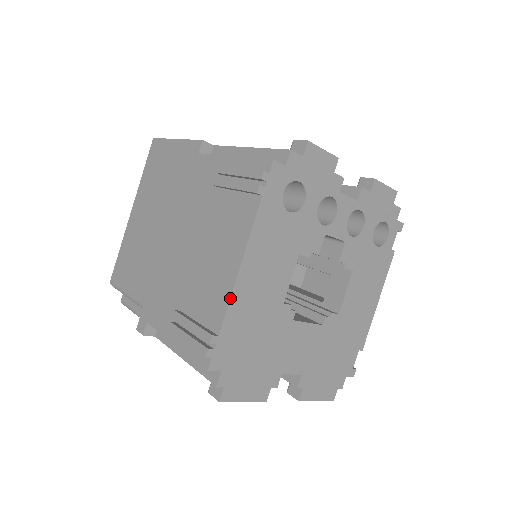
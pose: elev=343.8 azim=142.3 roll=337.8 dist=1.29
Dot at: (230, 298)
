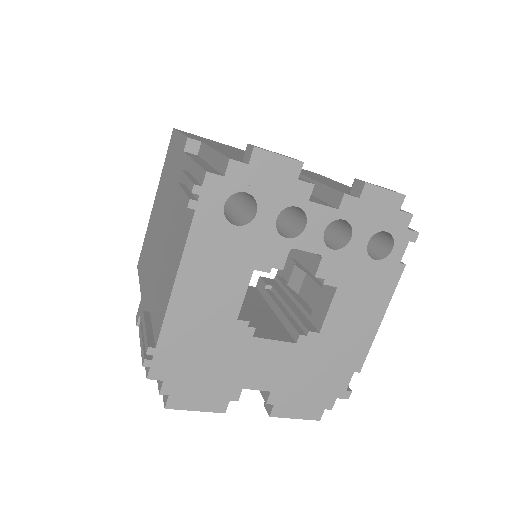
Dot at: (165, 312)
